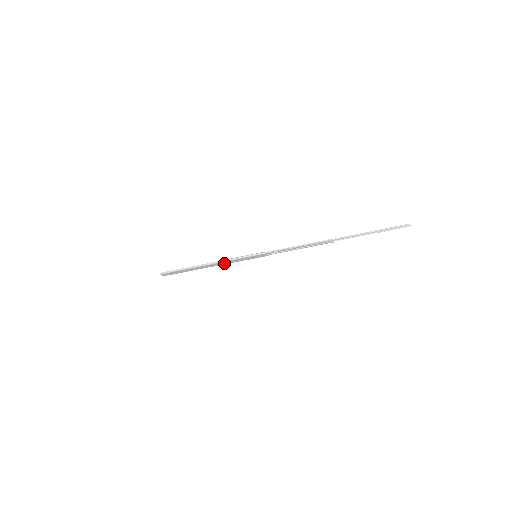
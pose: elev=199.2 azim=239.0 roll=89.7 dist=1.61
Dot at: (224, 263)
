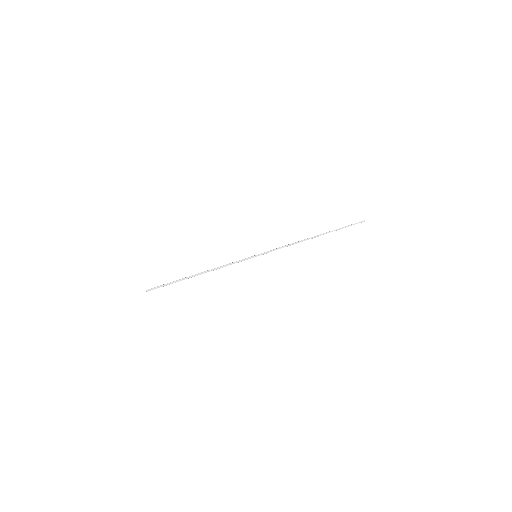
Dot at: occluded
